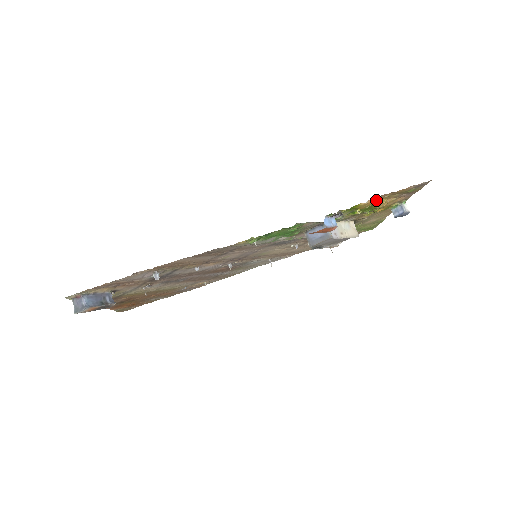
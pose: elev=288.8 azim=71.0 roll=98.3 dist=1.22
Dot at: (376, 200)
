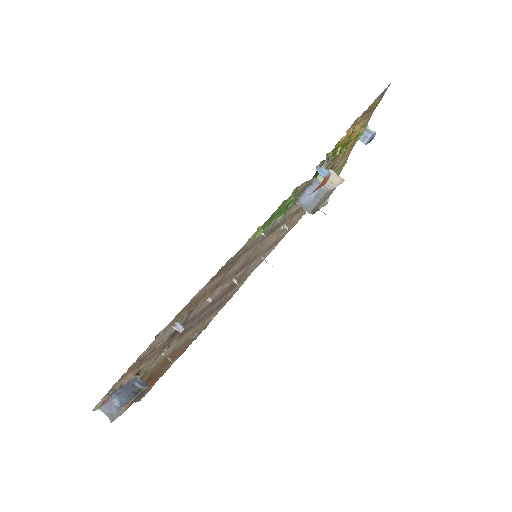
Dot at: (351, 129)
